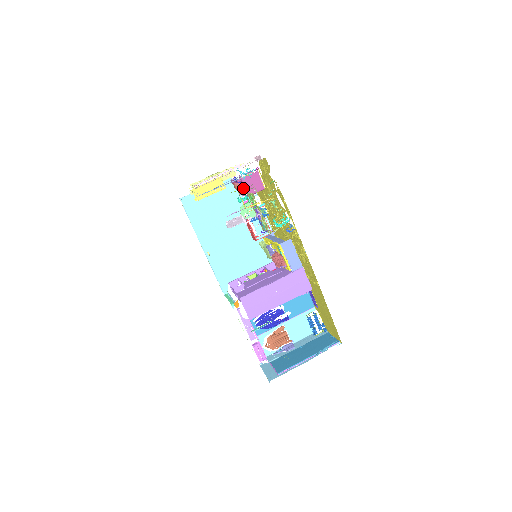
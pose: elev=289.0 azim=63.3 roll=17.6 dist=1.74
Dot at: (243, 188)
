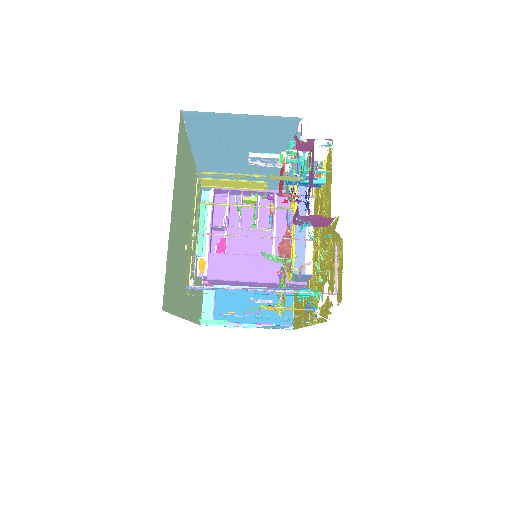
Dot at: (308, 147)
